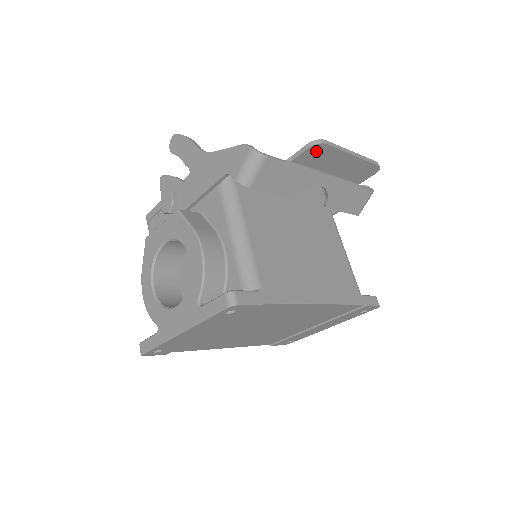
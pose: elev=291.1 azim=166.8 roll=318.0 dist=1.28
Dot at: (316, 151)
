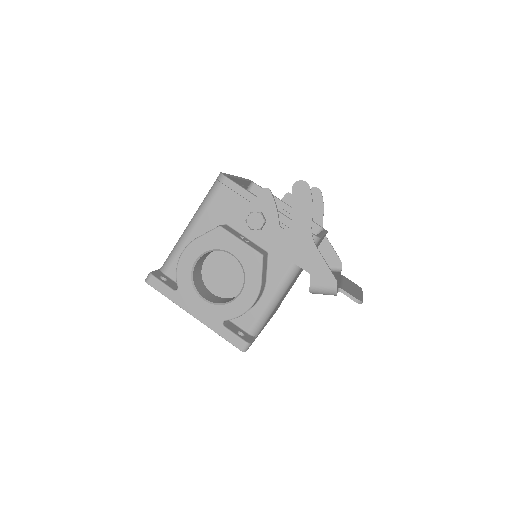
Dot at: occluded
